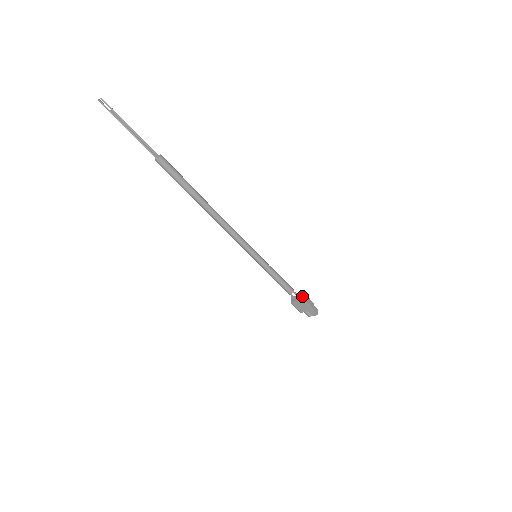
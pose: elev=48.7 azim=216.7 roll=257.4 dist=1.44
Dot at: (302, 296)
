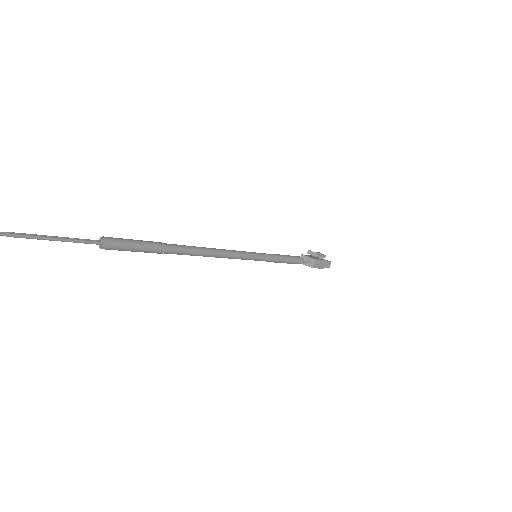
Dot at: (312, 263)
